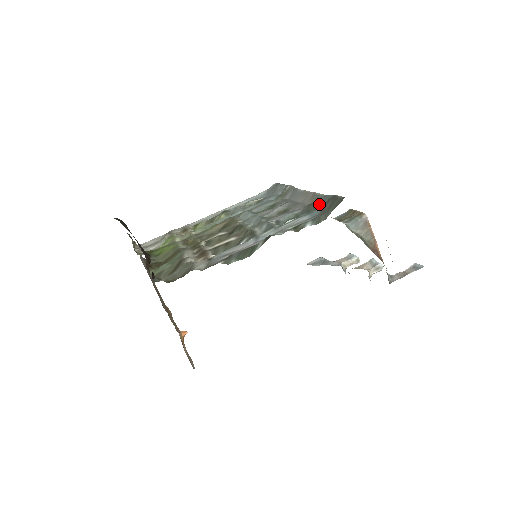
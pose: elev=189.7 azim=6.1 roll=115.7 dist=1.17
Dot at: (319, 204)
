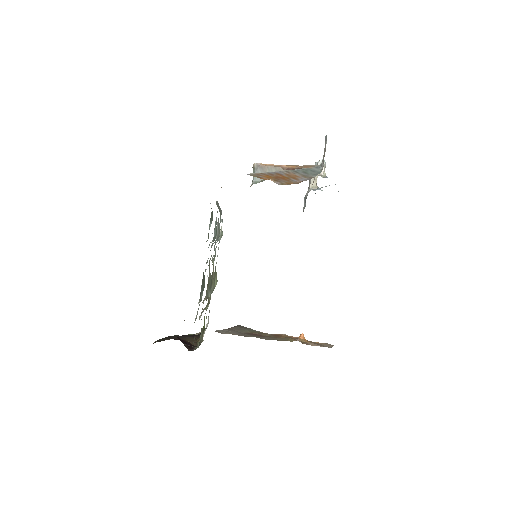
Dot at: occluded
